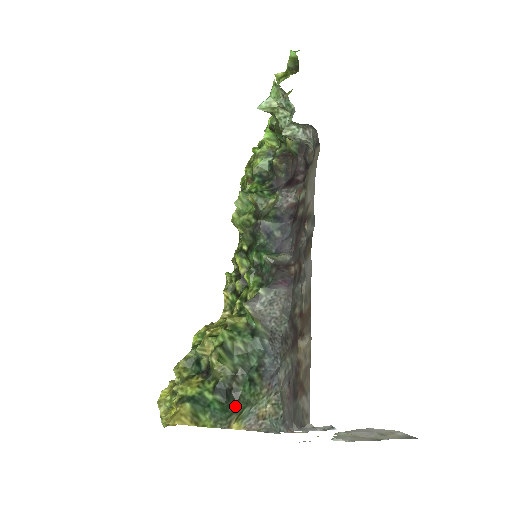
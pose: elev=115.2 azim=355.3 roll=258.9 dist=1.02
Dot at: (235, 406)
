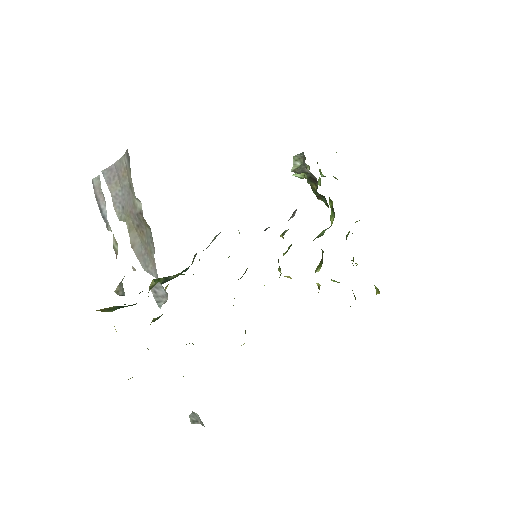
Dot at: occluded
